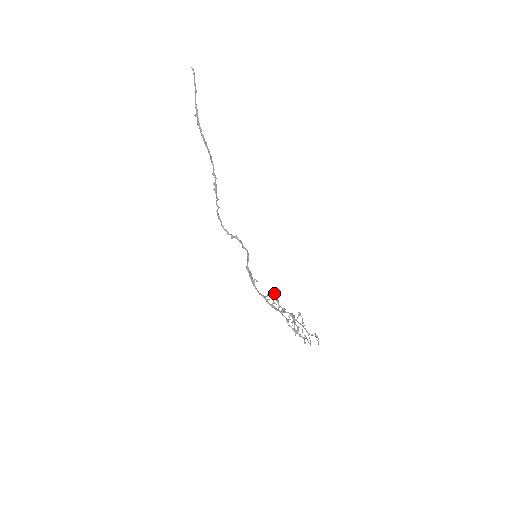
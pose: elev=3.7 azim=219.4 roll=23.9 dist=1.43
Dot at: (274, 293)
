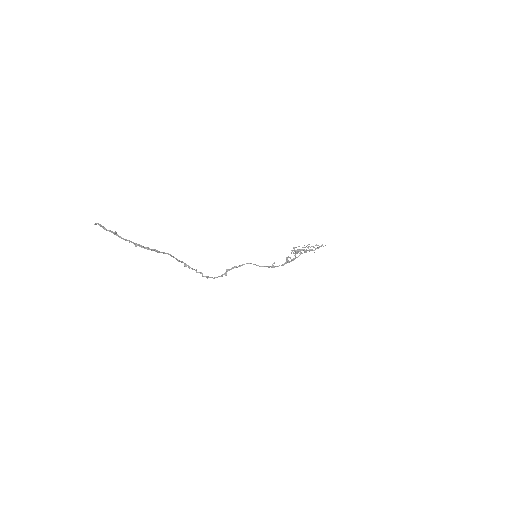
Dot at: (292, 251)
